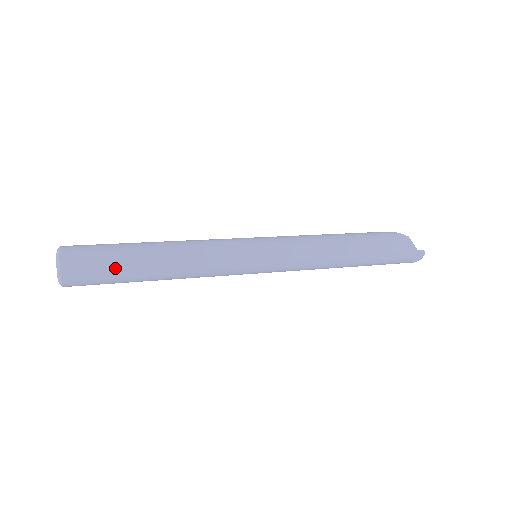
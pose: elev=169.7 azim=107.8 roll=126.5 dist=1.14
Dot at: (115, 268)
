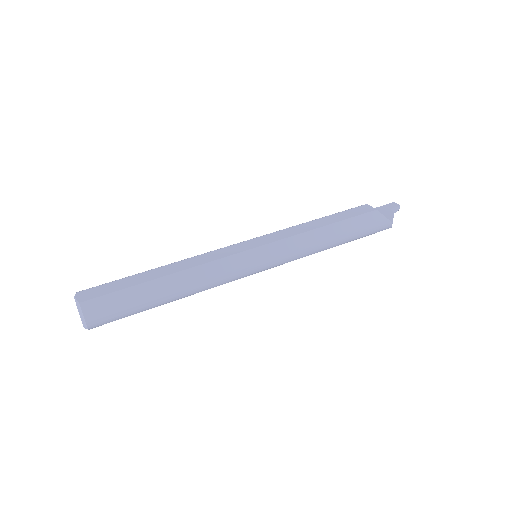
Dot at: occluded
